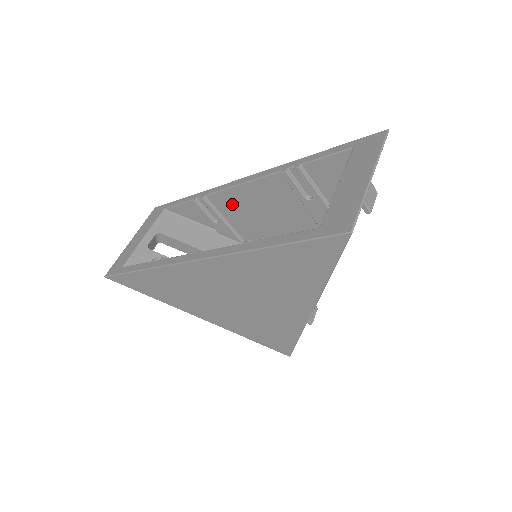
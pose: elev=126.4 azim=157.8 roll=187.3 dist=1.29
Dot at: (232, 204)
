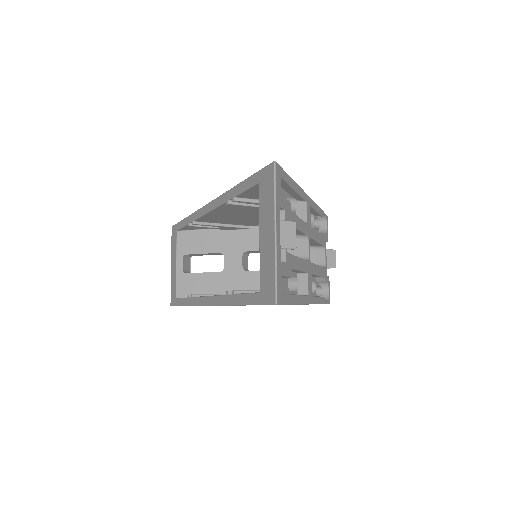
Dot at: (216, 219)
